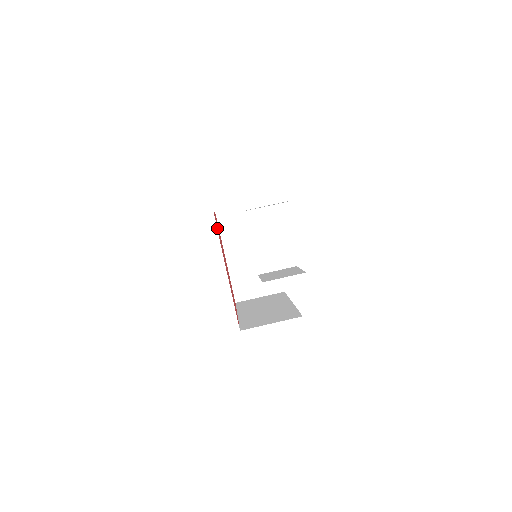
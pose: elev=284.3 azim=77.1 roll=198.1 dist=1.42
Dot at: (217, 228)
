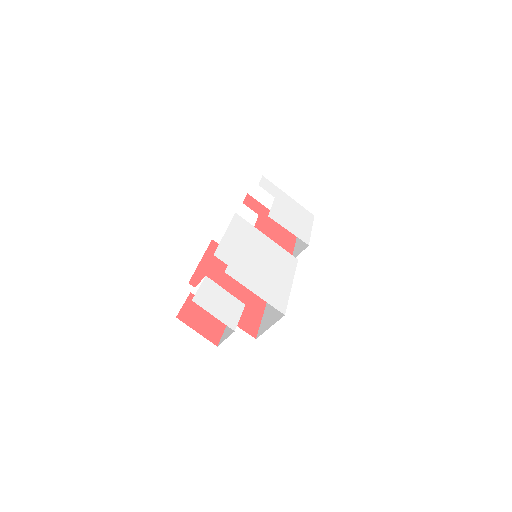
Dot at: occluded
